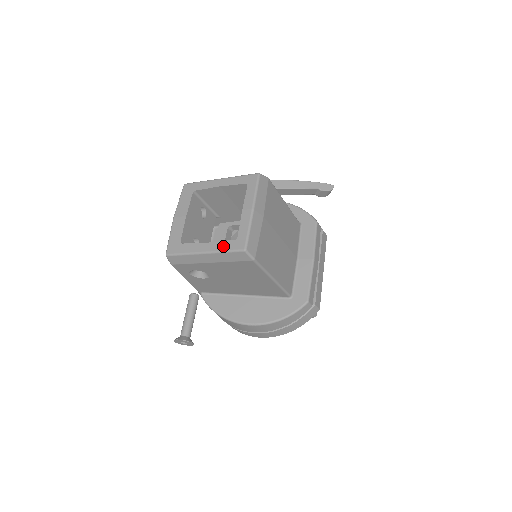
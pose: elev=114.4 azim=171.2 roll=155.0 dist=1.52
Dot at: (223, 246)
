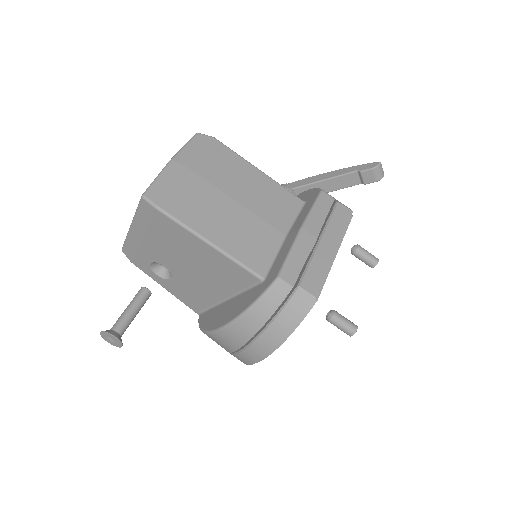
Dot at: occluded
